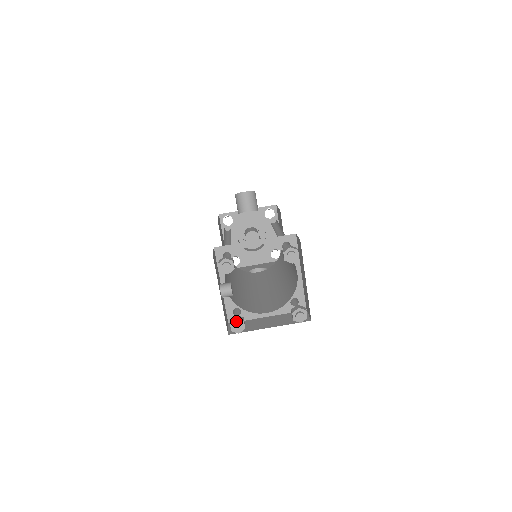
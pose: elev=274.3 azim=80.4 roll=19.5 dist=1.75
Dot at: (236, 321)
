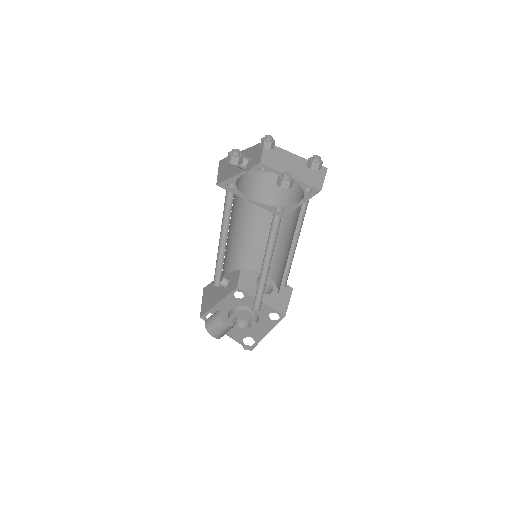
Dot at: occluded
